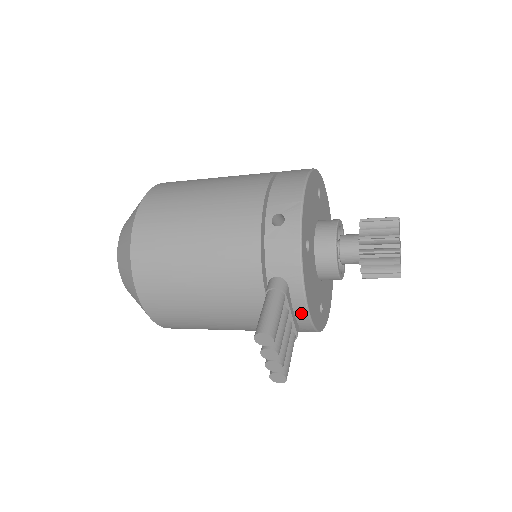
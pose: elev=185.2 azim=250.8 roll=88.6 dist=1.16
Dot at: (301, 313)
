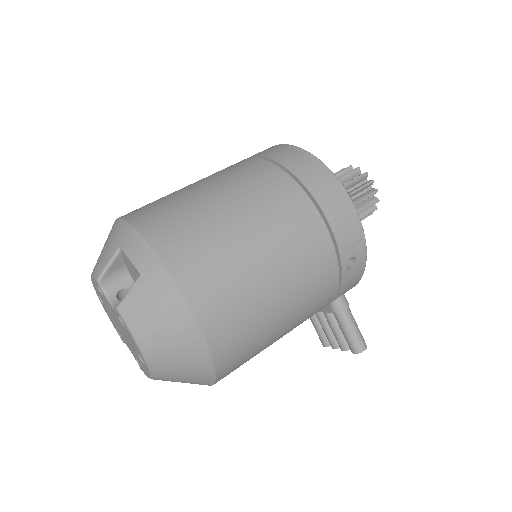
Dot at: occluded
